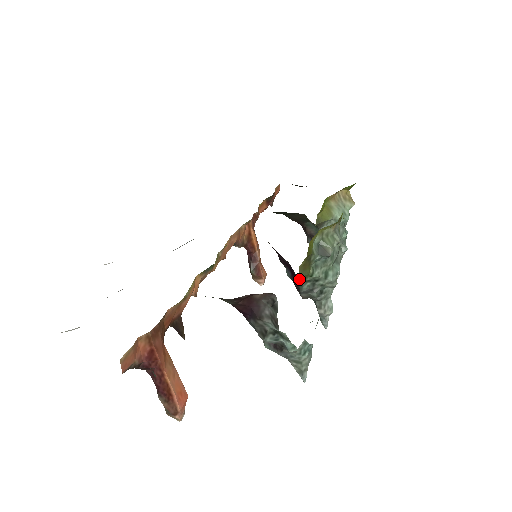
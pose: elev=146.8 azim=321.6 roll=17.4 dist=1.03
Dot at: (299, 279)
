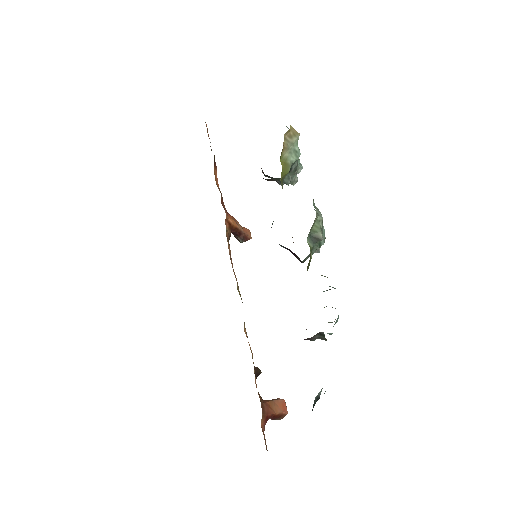
Dot at: occluded
